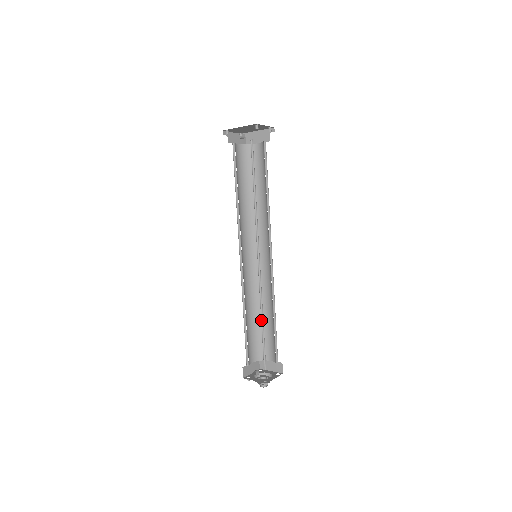
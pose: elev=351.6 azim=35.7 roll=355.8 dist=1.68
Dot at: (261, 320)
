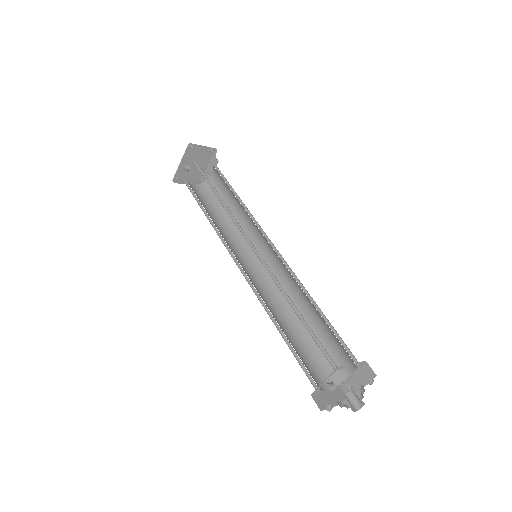
Dot at: (293, 309)
